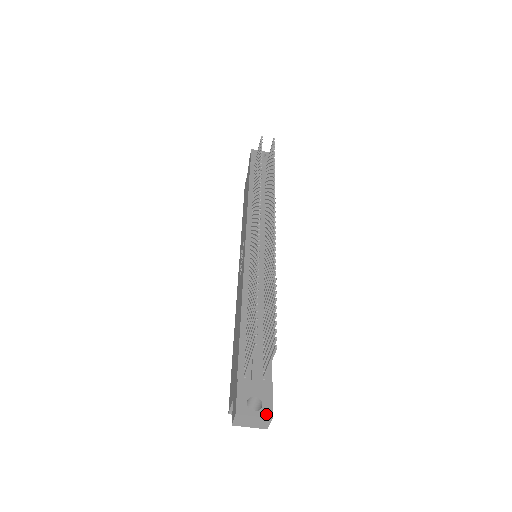
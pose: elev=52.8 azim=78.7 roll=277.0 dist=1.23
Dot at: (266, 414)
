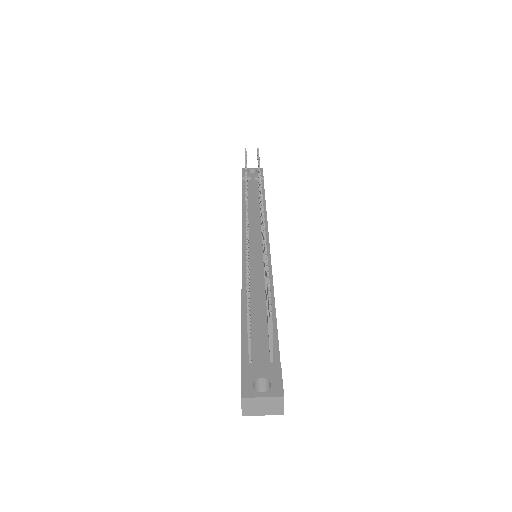
Dot at: (276, 393)
